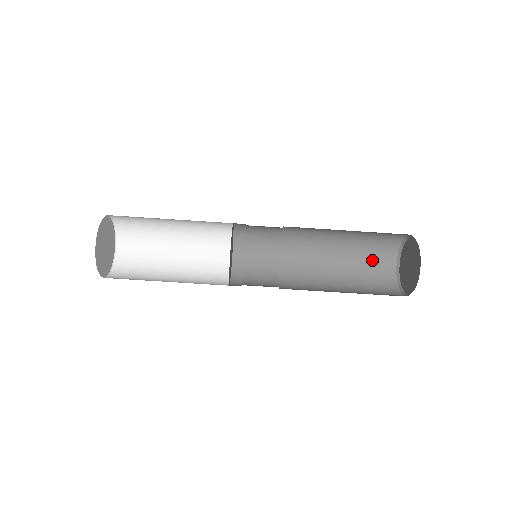
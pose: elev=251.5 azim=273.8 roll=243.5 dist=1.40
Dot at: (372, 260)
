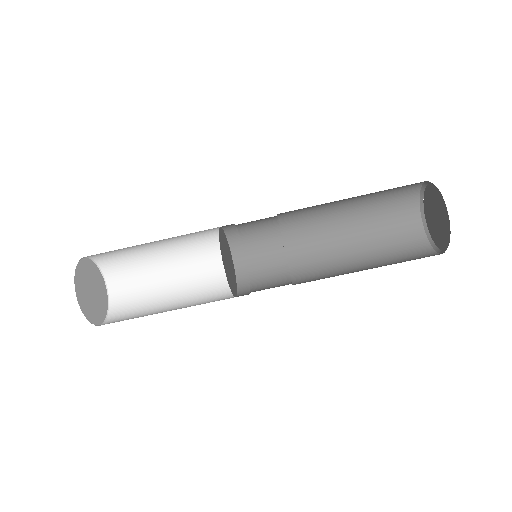
Dot at: (390, 200)
